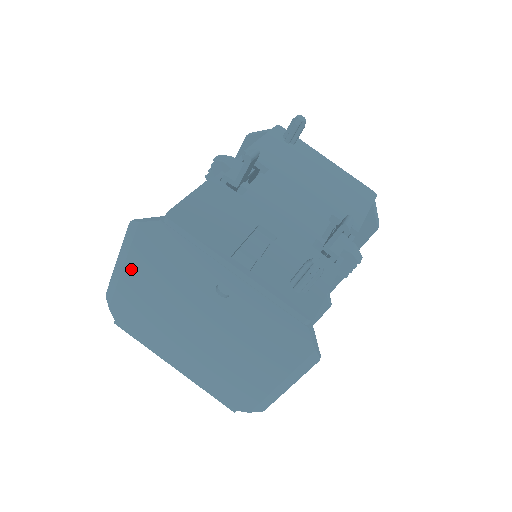
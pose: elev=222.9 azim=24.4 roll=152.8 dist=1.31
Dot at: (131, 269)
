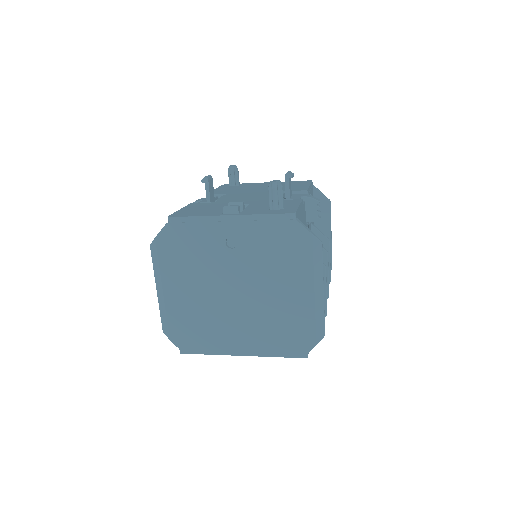
Dot at: (168, 284)
